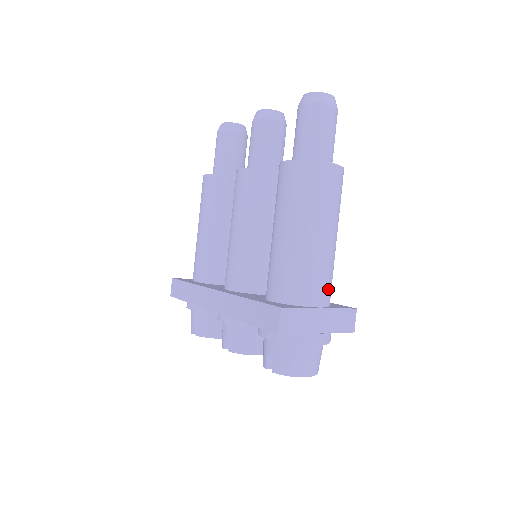
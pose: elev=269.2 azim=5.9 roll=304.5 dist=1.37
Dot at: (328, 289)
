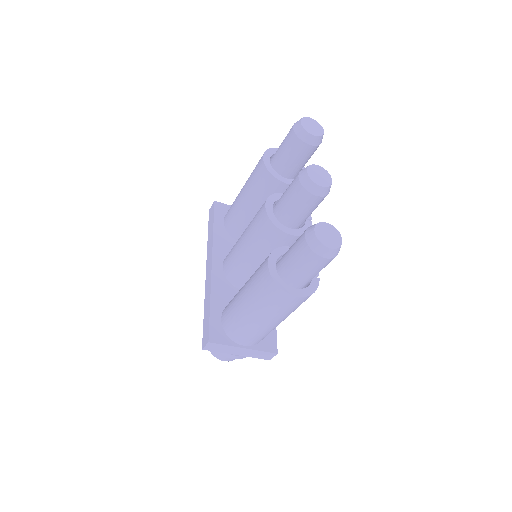
Dot at: (258, 340)
